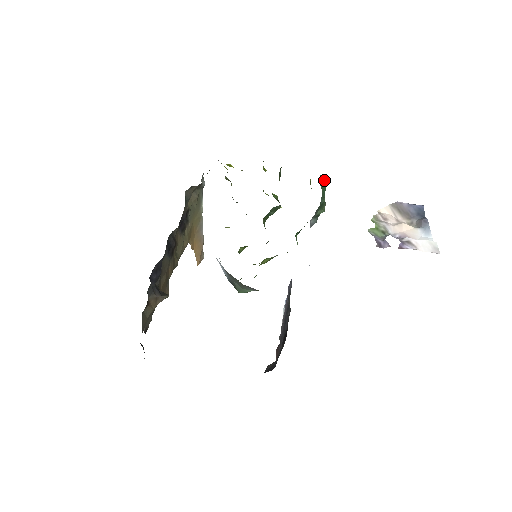
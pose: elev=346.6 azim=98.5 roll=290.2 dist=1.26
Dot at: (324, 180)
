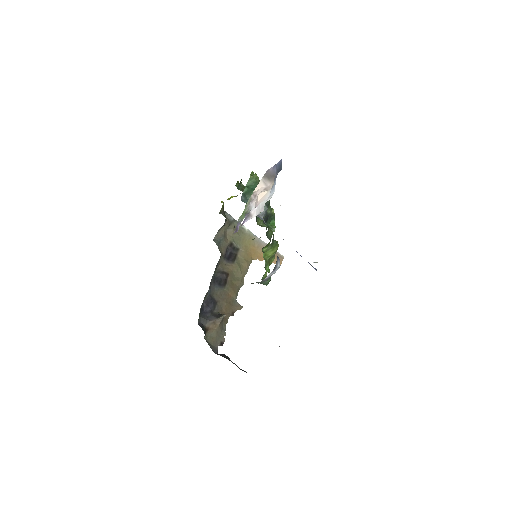
Dot at: (249, 178)
